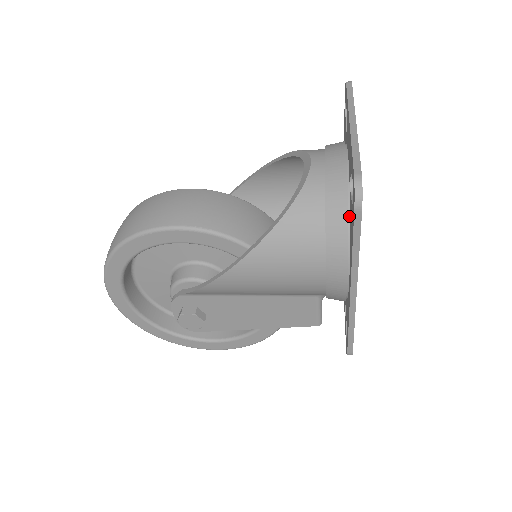
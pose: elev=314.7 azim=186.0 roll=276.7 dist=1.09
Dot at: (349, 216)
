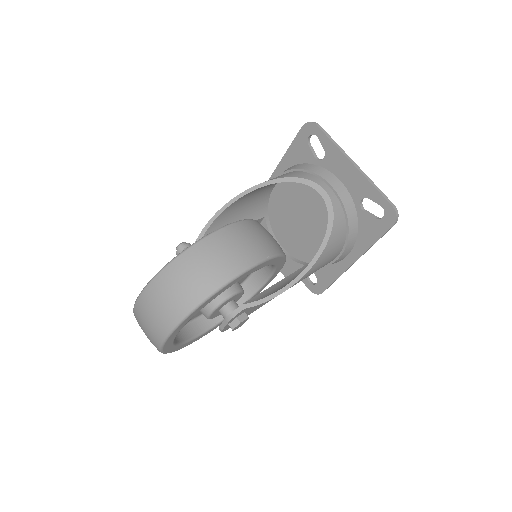
Dot at: (357, 221)
